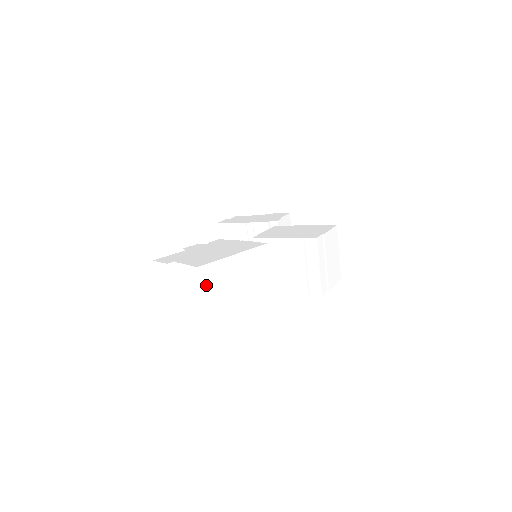
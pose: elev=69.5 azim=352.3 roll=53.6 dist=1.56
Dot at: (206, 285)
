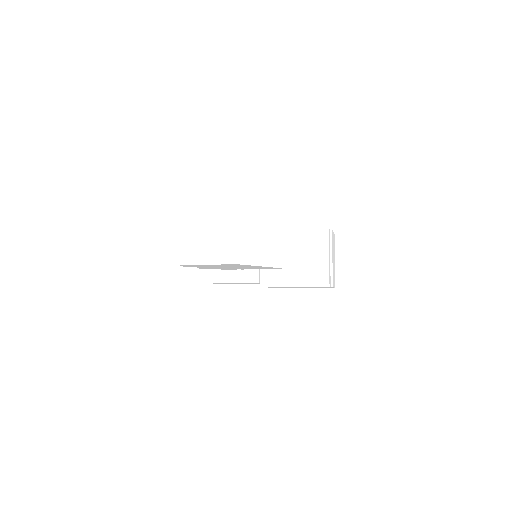
Dot at: (239, 236)
